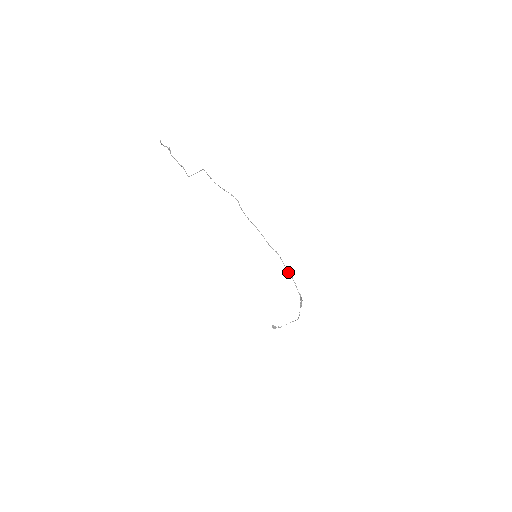
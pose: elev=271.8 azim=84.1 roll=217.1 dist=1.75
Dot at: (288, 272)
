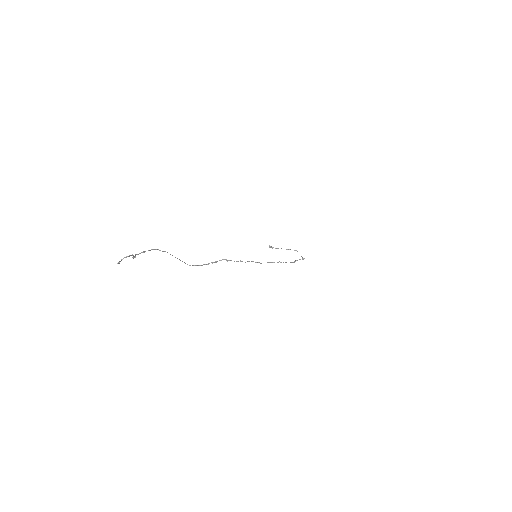
Dot at: (292, 262)
